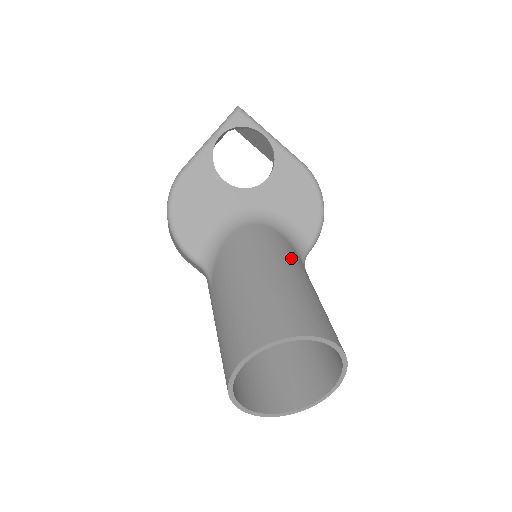
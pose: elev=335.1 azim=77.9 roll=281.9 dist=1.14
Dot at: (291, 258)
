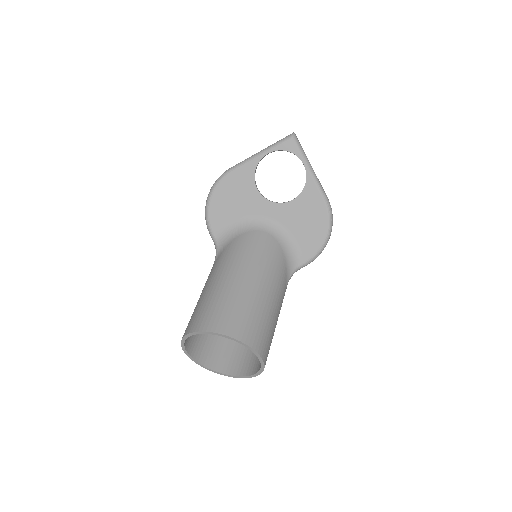
Dot at: (273, 272)
